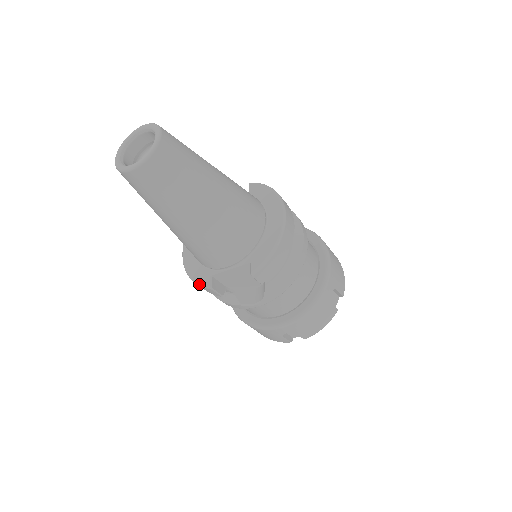
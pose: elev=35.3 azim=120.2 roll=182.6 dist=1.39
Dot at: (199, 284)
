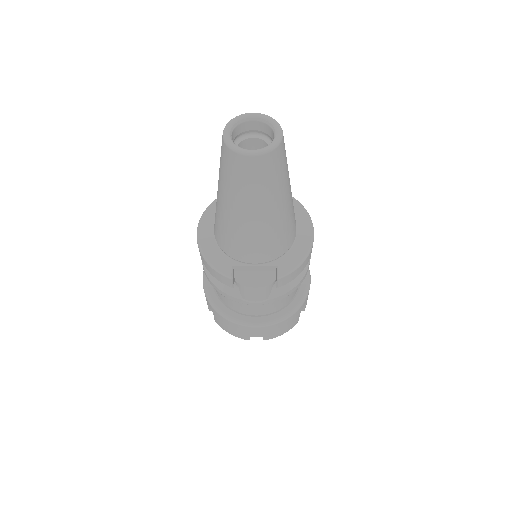
Dot at: (218, 271)
